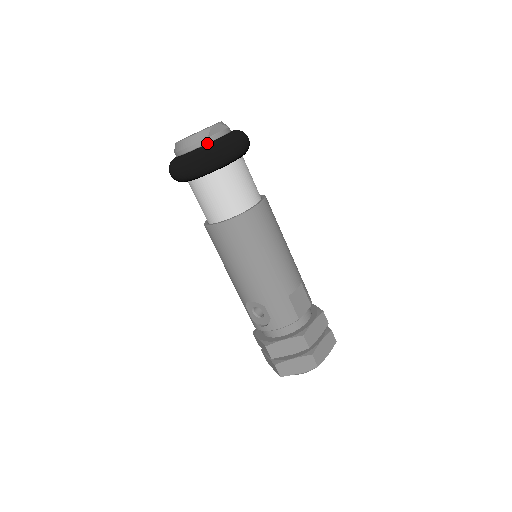
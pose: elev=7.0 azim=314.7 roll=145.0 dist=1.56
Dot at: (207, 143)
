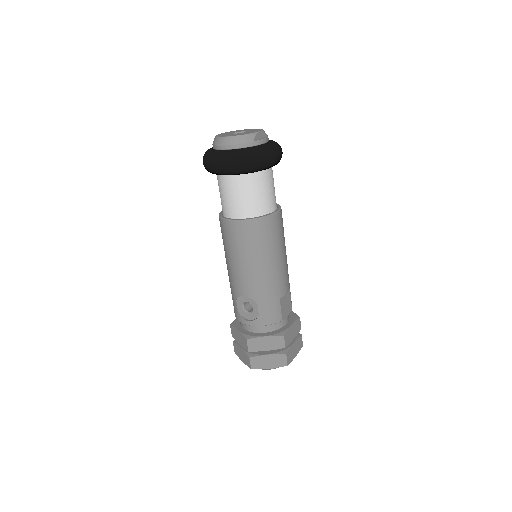
Dot at: (251, 146)
